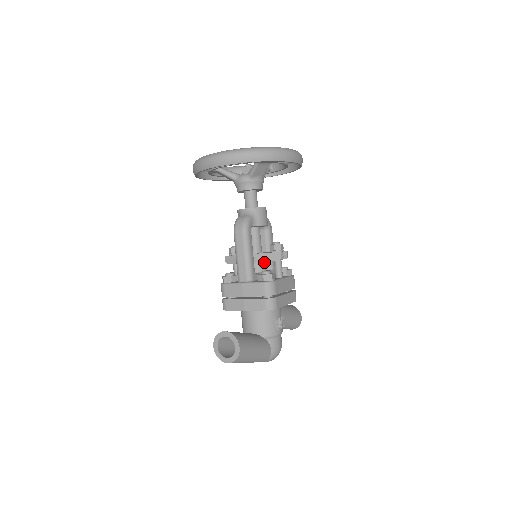
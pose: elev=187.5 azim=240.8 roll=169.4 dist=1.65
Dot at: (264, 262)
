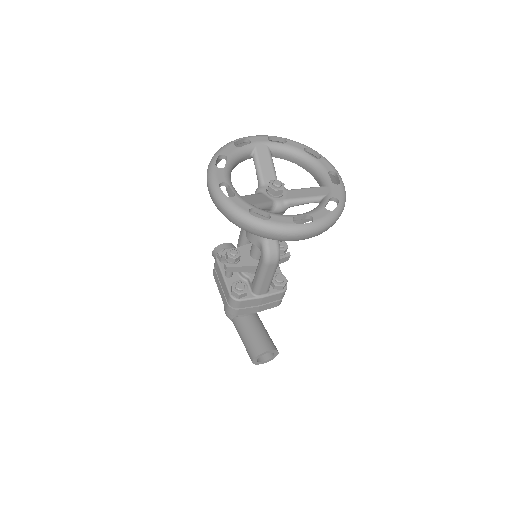
Dot at: occluded
